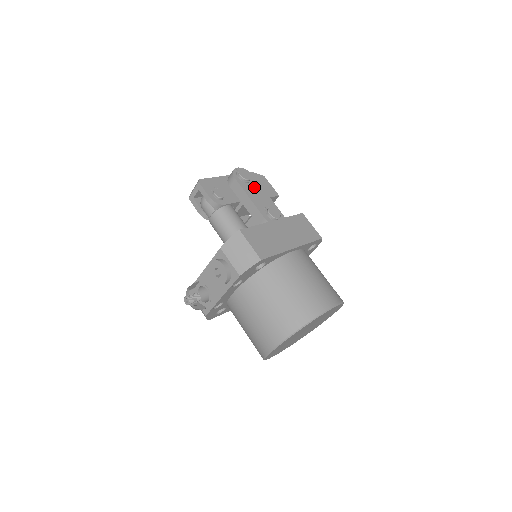
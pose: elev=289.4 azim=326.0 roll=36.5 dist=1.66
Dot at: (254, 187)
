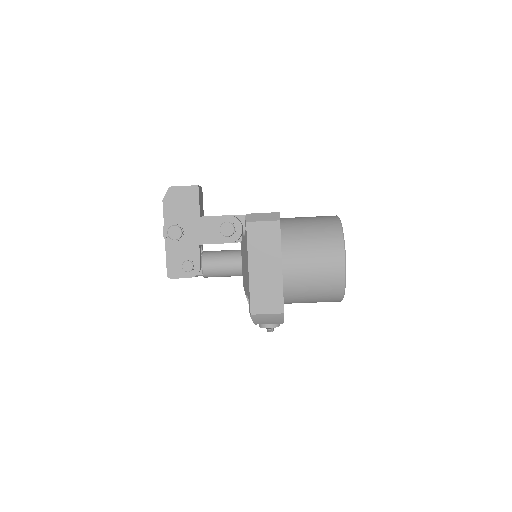
Dot at: (190, 228)
